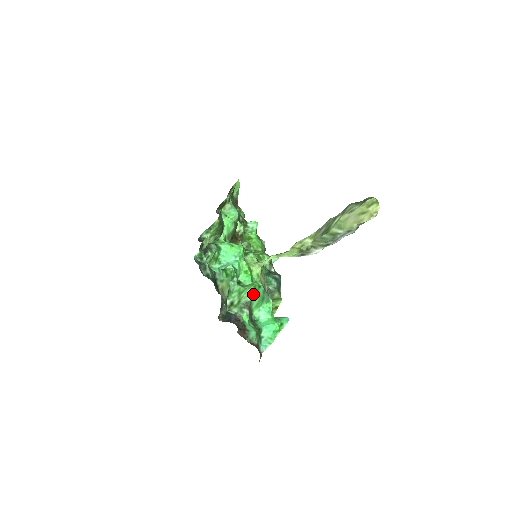
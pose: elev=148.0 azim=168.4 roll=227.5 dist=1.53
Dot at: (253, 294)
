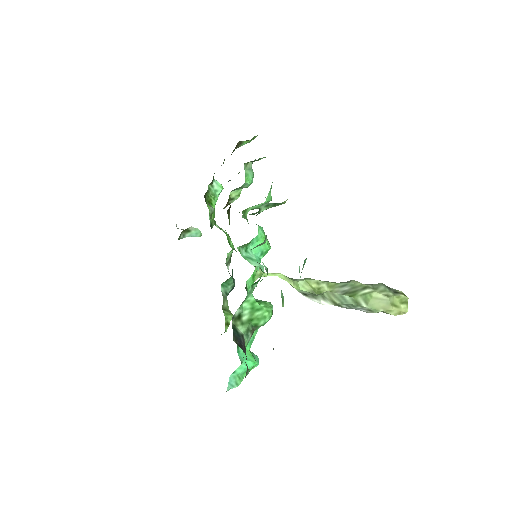
Dot at: (267, 320)
